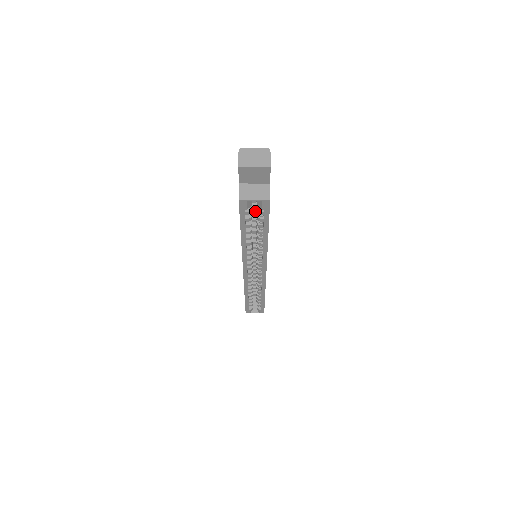
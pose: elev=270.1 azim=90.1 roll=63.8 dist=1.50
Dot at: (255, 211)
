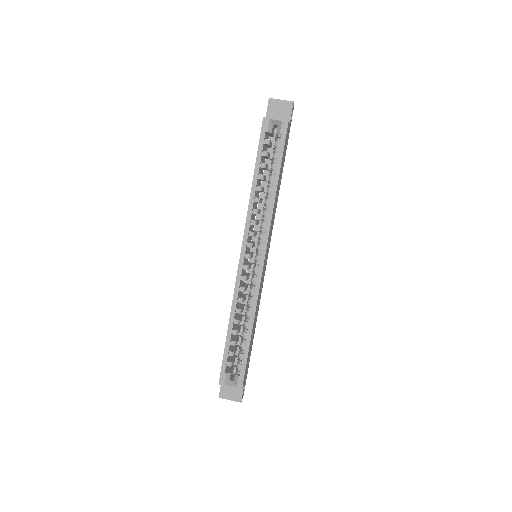
Dot at: occluded
